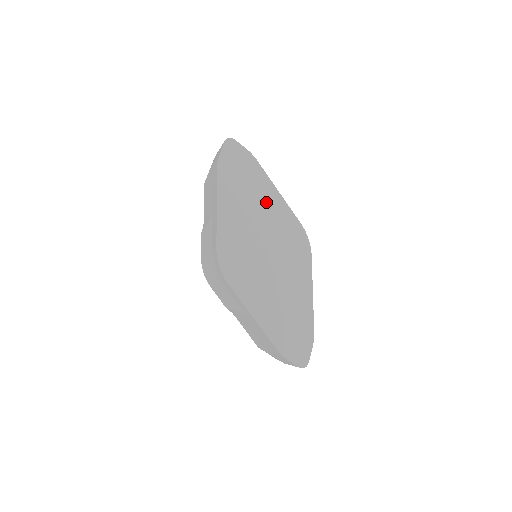
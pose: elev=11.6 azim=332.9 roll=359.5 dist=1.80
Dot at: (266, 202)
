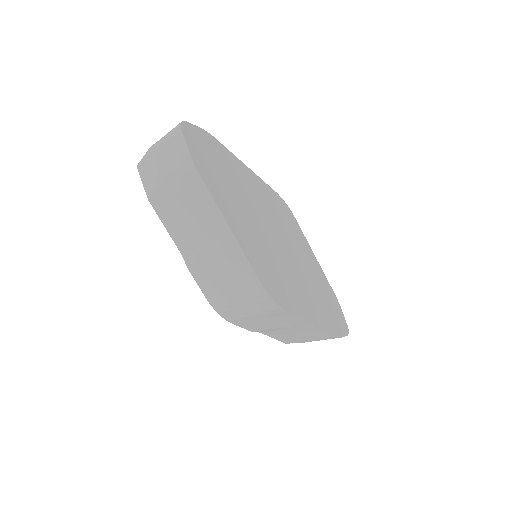
Dot at: (249, 188)
